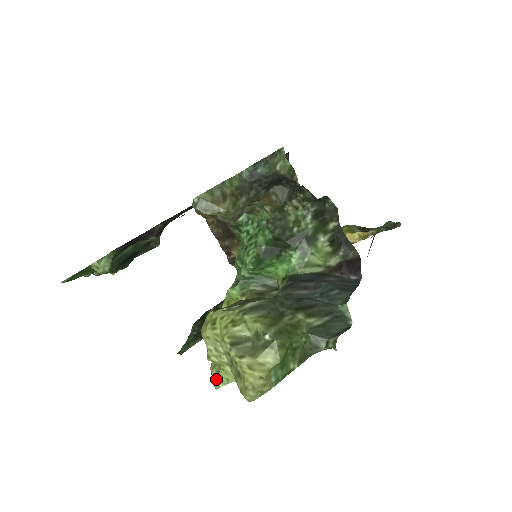
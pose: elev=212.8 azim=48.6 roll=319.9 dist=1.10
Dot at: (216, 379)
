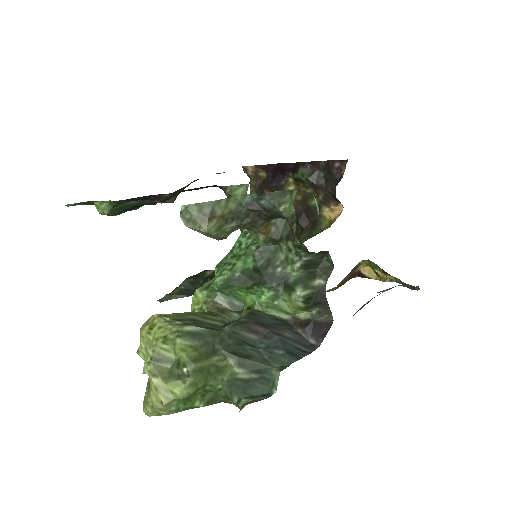
Dot at: (146, 365)
